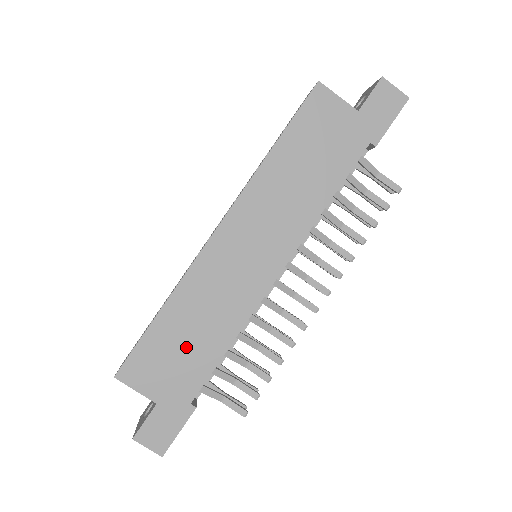
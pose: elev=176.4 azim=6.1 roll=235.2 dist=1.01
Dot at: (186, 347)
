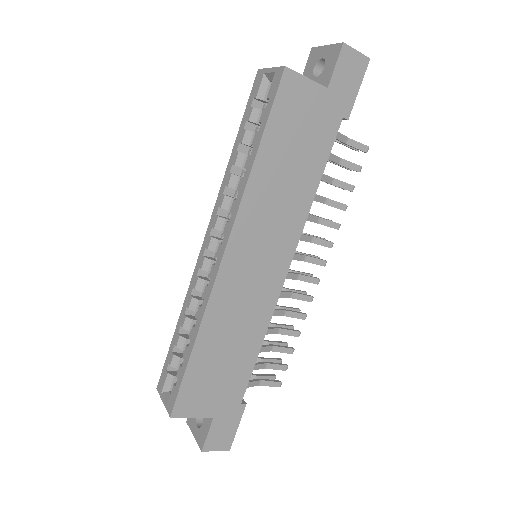
Dot at: (225, 364)
